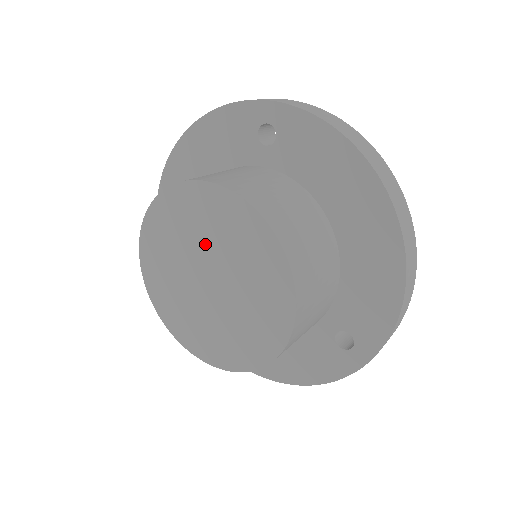
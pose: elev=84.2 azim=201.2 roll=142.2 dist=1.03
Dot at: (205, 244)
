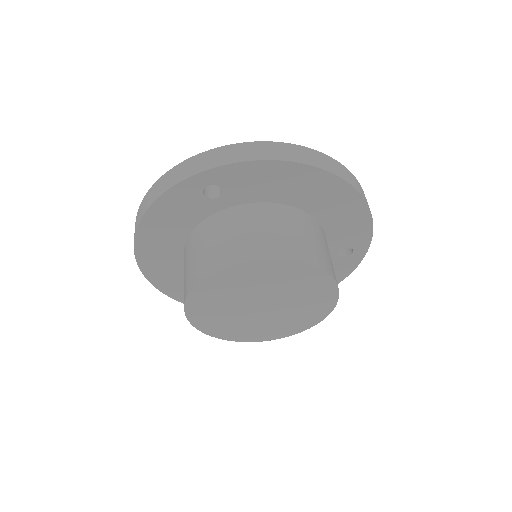
Dot at: (247, 294)
